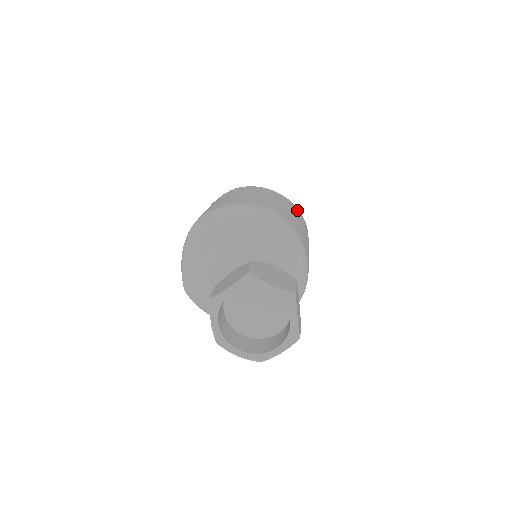
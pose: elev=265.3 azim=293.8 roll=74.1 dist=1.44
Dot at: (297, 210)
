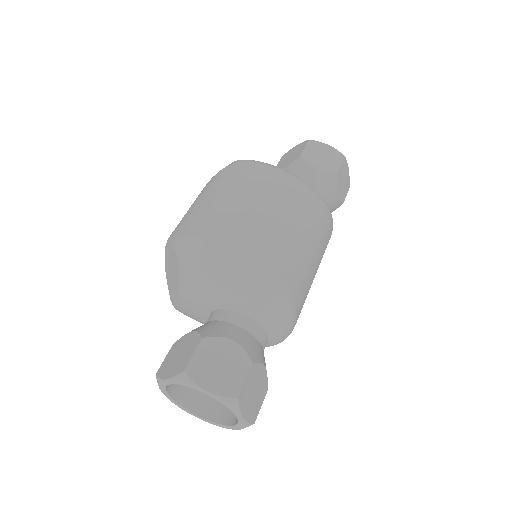
Dot at: (309, 200)
